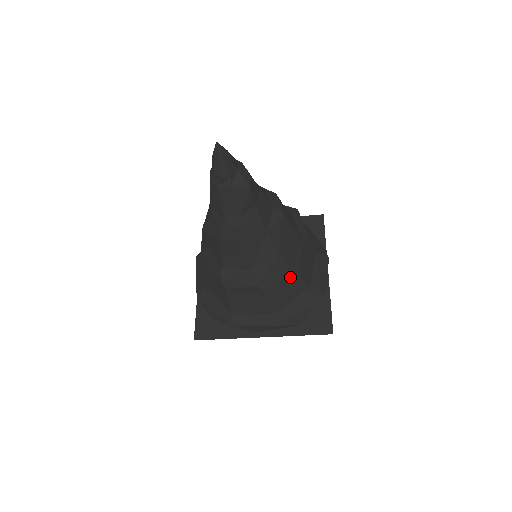
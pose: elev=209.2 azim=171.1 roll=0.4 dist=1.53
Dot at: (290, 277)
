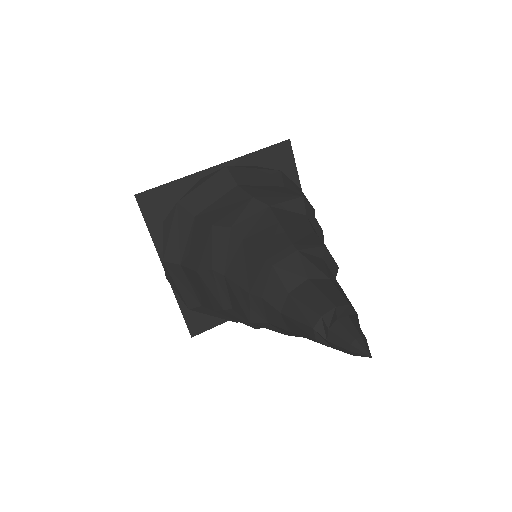
Dot at: occluded
